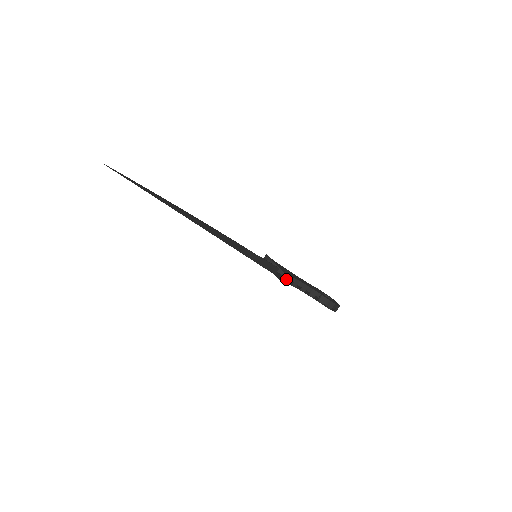
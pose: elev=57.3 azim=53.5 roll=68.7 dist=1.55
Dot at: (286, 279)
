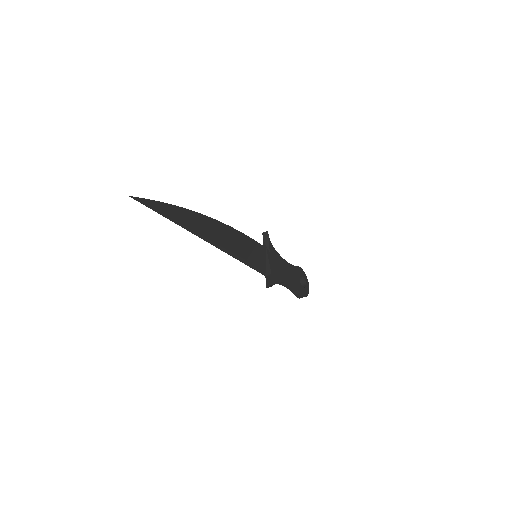
Dot at: occluded
